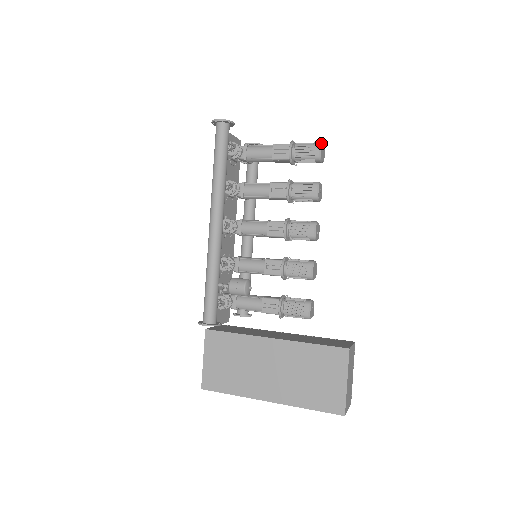
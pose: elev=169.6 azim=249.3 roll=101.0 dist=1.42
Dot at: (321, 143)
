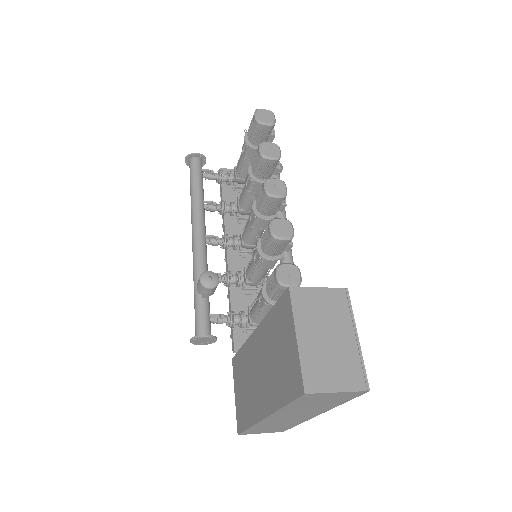
Dot at: (257, 109)
